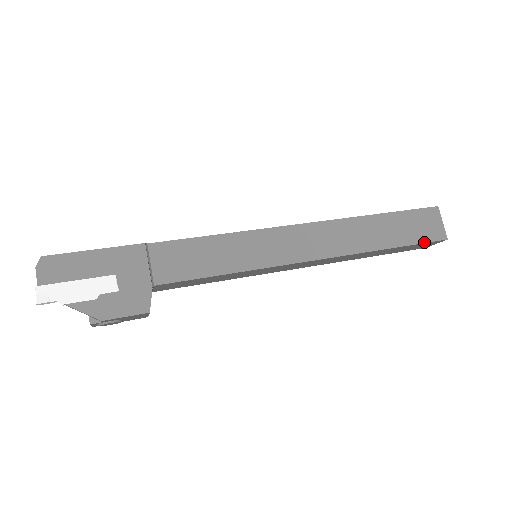
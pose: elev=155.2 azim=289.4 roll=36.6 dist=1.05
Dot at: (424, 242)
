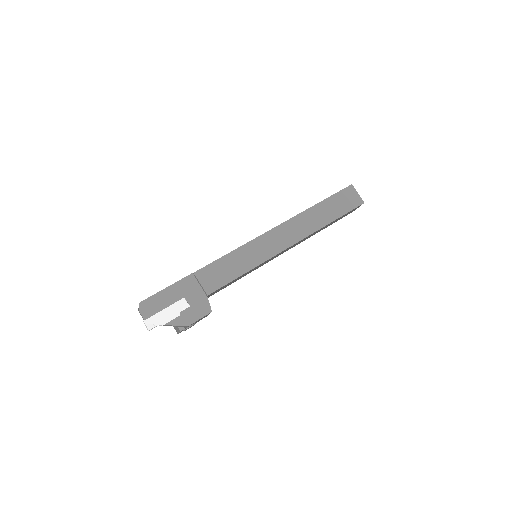
Dot at: (351, 210)
